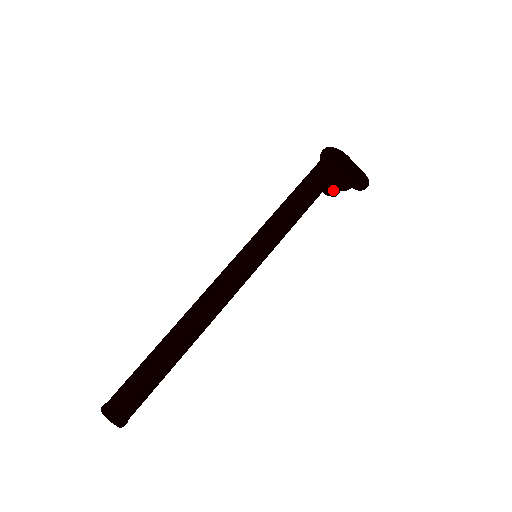
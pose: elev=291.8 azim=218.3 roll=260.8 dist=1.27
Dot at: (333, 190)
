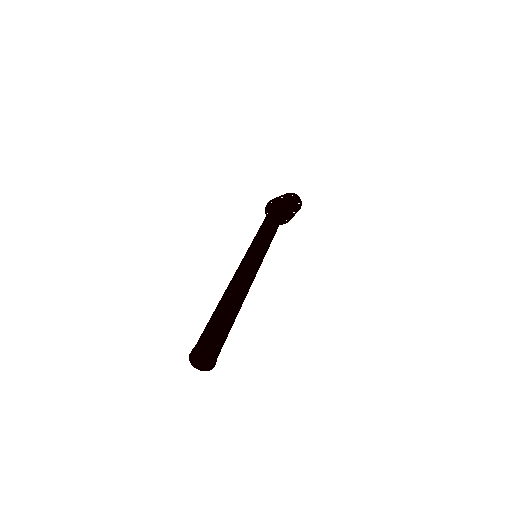
Dot at: (280, 212)
